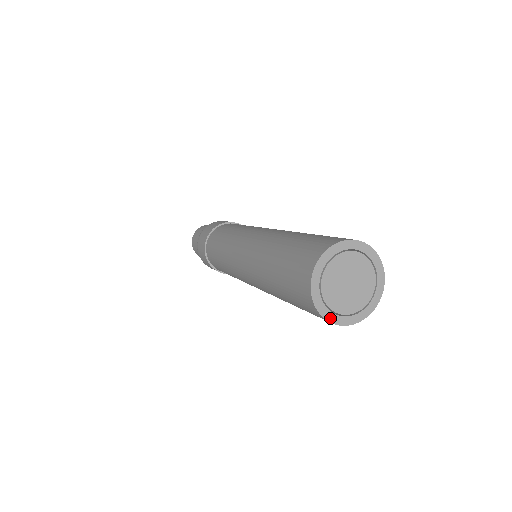
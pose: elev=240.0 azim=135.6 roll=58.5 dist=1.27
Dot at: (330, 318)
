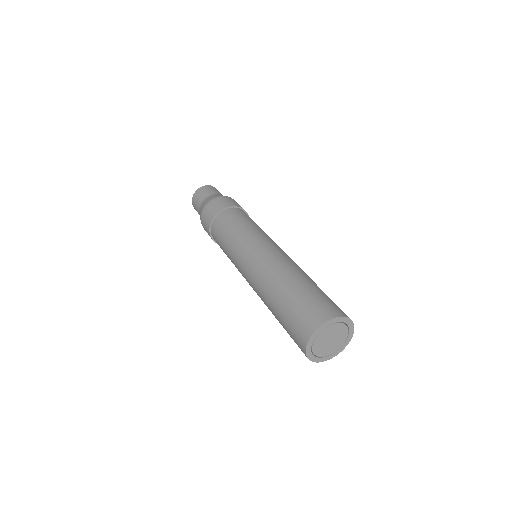
Dot at: (308, 348)
